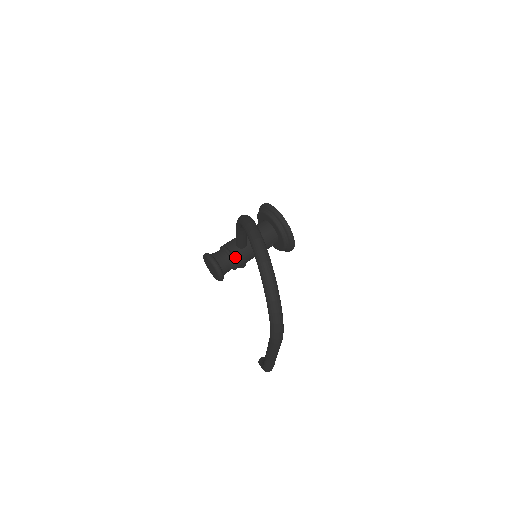
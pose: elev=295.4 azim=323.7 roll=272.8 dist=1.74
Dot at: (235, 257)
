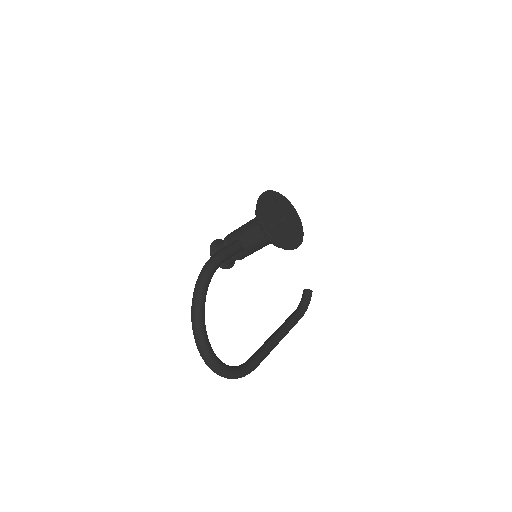
Dot at: (235, 257)
